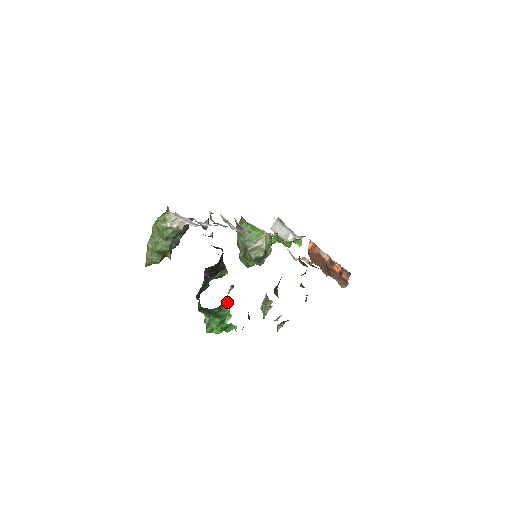
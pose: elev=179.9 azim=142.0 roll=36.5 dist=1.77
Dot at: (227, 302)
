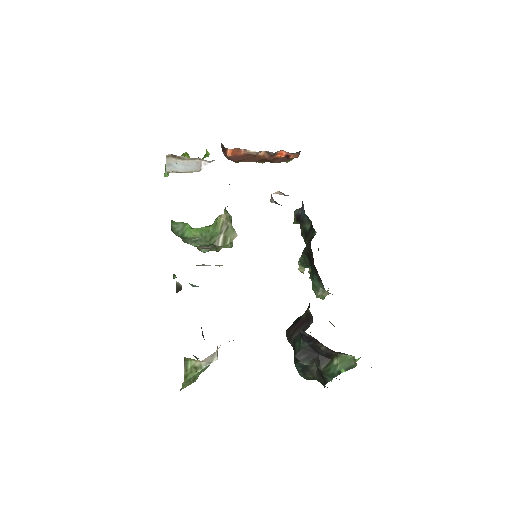
Dot at: occluded
